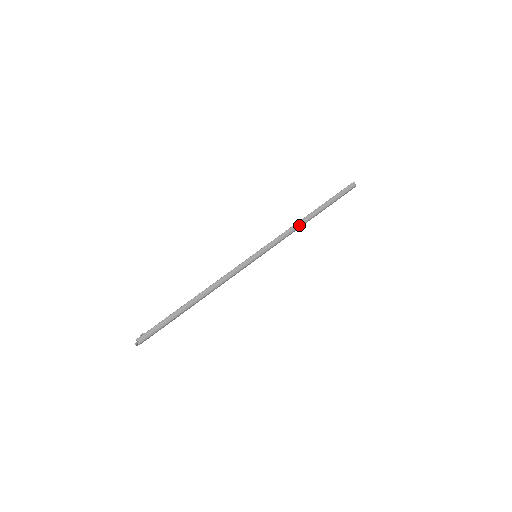
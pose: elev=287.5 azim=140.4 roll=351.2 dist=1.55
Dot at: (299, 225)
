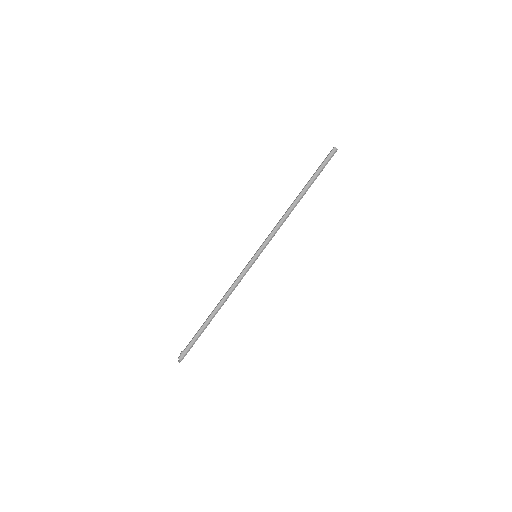
Dot at: (289, 214)
